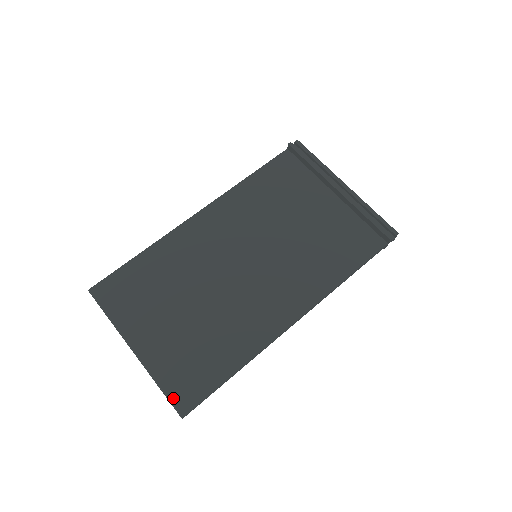
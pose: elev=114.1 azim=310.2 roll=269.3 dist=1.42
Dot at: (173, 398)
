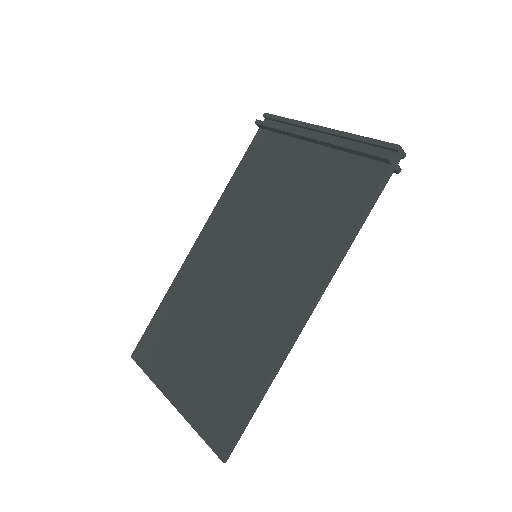
Dot at: (211, 442)
